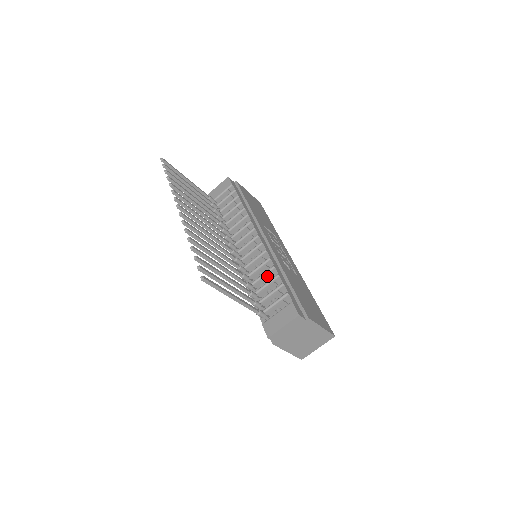
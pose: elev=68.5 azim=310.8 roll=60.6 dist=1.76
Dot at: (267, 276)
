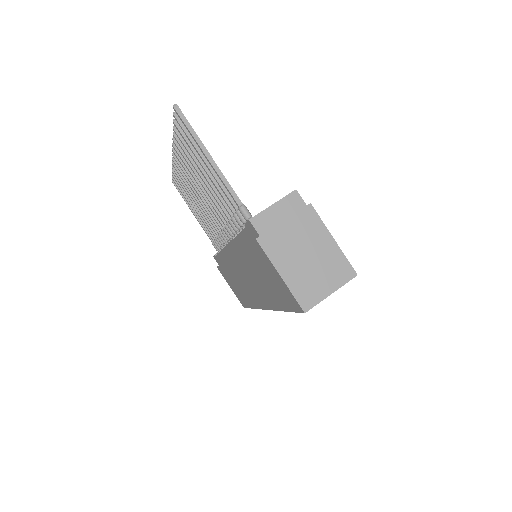
Dot at: occluded
